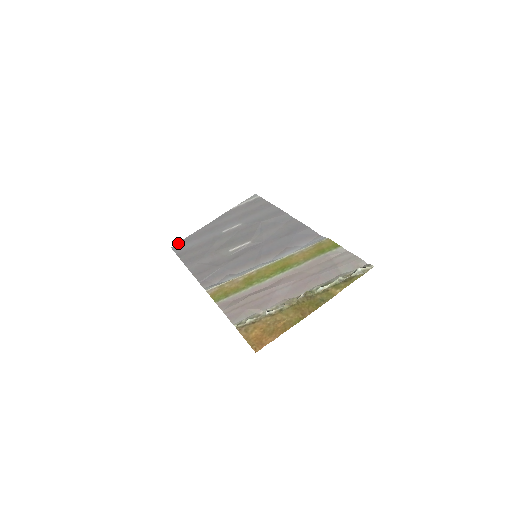
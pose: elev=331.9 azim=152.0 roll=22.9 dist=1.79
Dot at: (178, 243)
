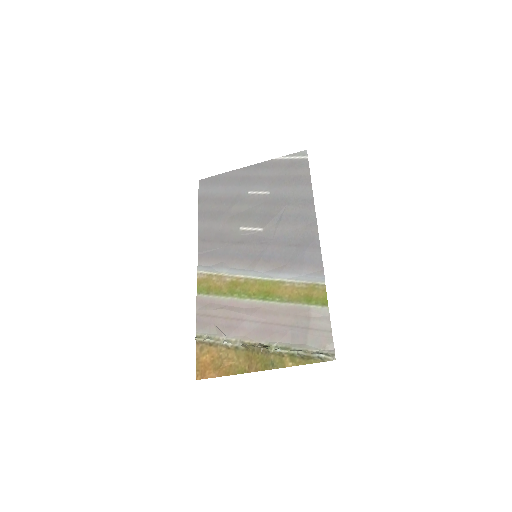
Dot at: (207, 178)
